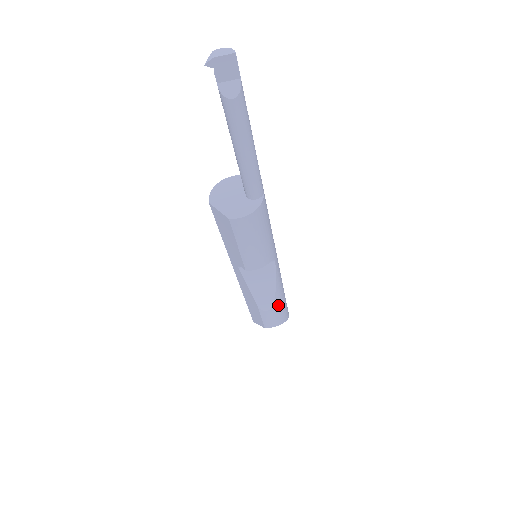
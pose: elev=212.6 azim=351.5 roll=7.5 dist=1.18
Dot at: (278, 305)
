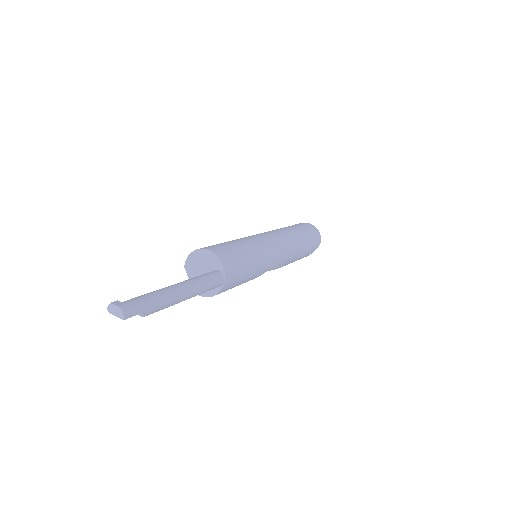
Dot at: occluded
